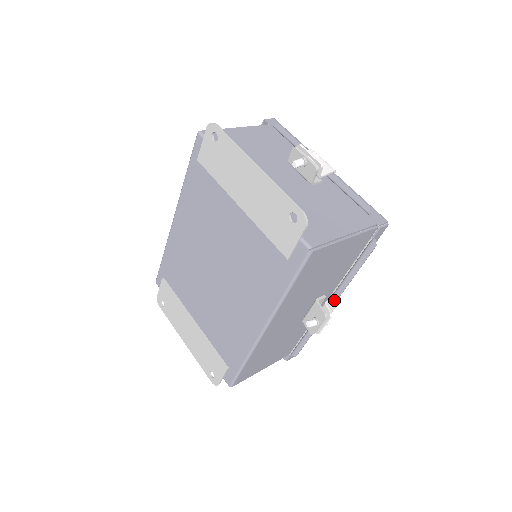
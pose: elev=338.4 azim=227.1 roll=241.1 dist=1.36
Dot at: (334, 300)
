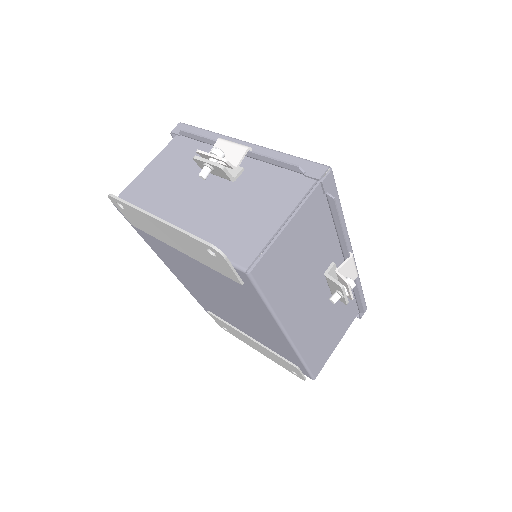
Dot at: (345, 261)
